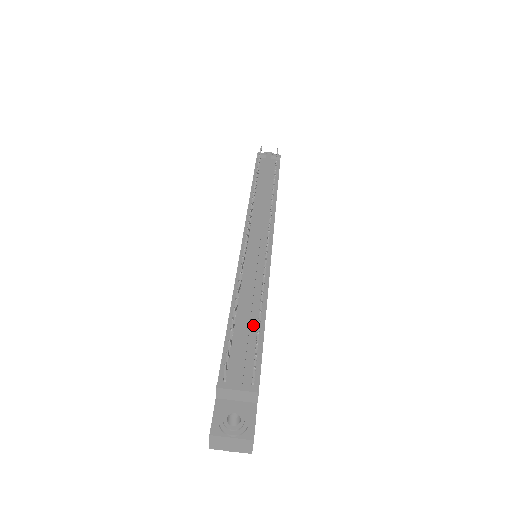
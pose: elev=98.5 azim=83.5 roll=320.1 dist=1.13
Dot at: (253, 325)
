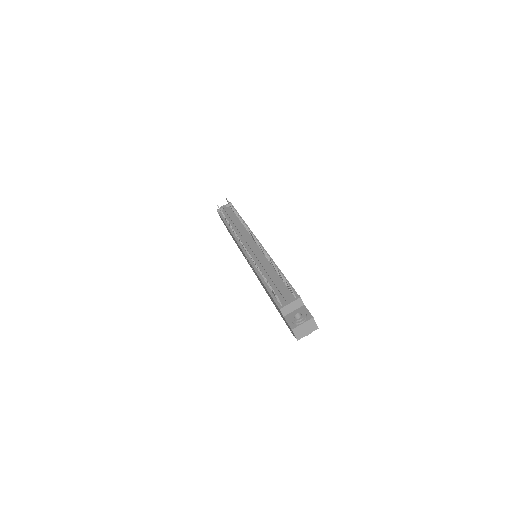
Dot at: (278, 278)
